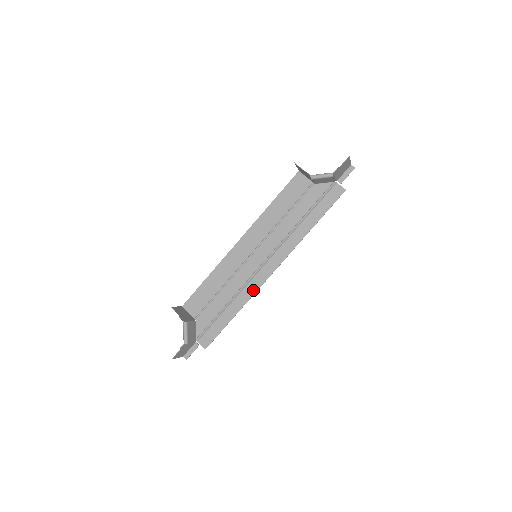
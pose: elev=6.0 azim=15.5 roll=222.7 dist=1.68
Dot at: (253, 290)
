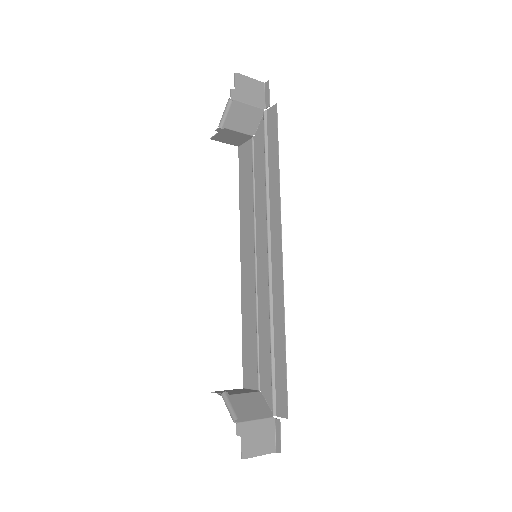
Dot at: (280, 293)
